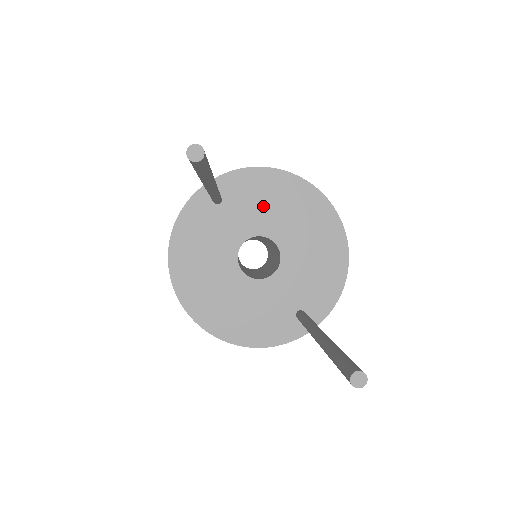
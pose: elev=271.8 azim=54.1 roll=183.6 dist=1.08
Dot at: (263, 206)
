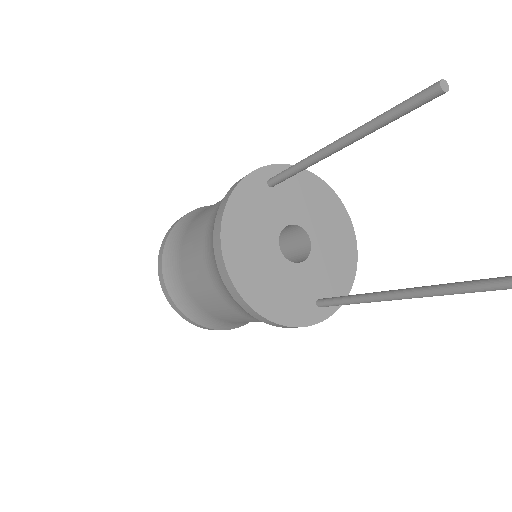
Dot at: (304, 201)
